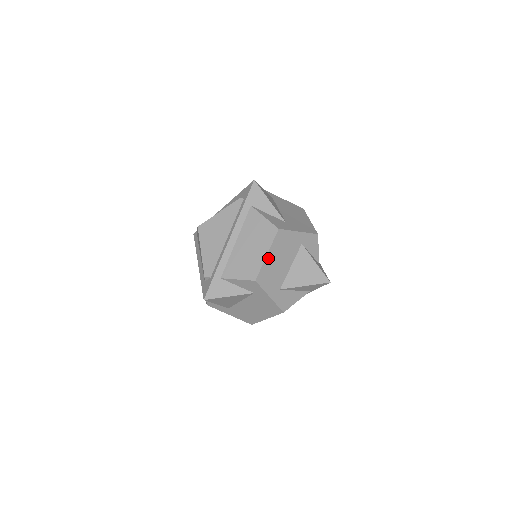
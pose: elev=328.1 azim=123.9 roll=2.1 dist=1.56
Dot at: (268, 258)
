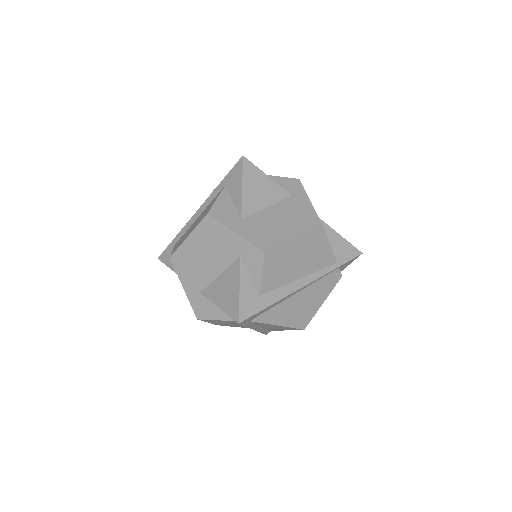
Dot at: occluded
